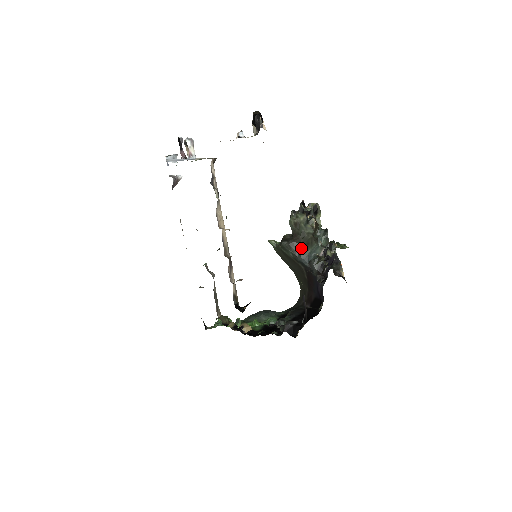
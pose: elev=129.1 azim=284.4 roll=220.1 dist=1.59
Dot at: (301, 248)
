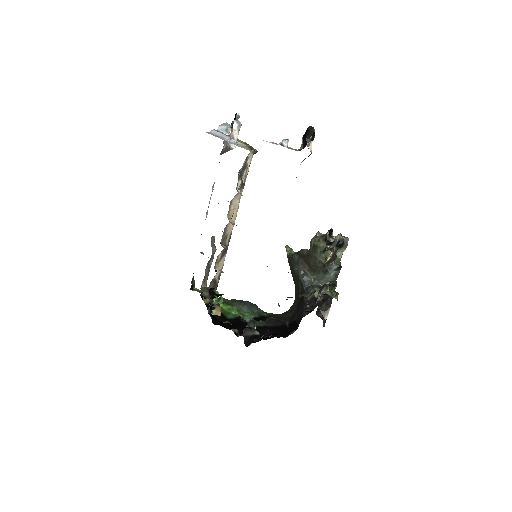
Dot at: occluded
